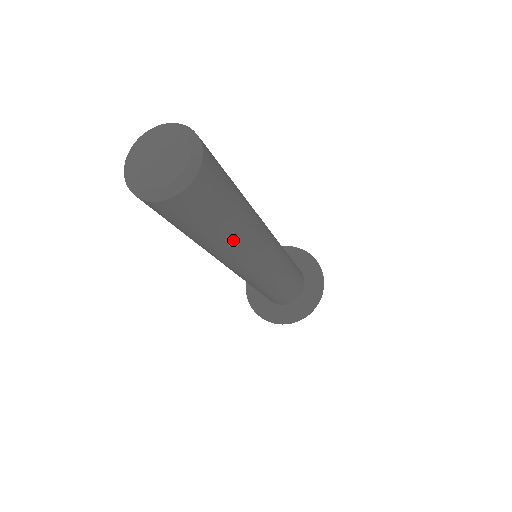
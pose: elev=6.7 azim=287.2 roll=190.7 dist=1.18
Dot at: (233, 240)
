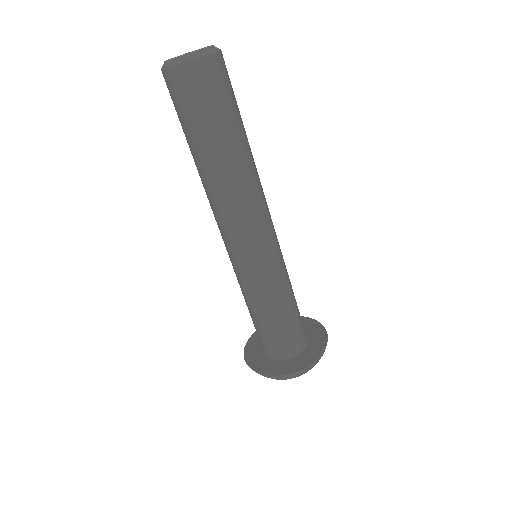
Dot at: (231, 163)
